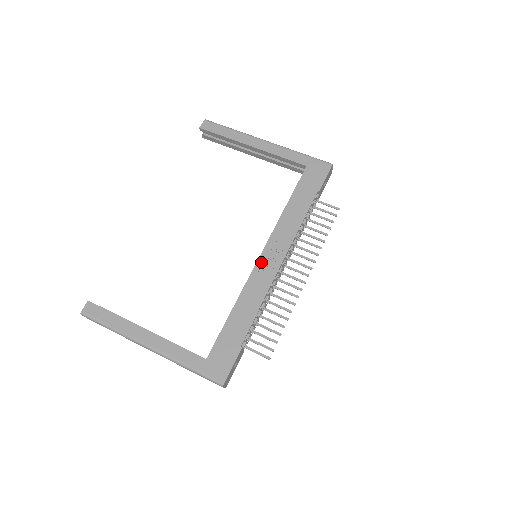
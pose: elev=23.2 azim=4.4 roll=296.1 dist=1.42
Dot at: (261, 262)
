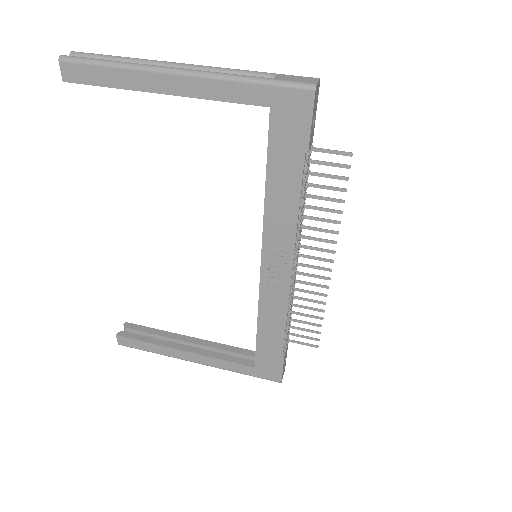
Dot at: (265, 274)
